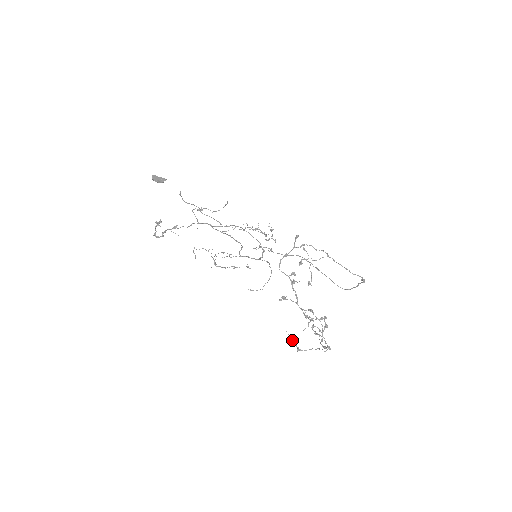
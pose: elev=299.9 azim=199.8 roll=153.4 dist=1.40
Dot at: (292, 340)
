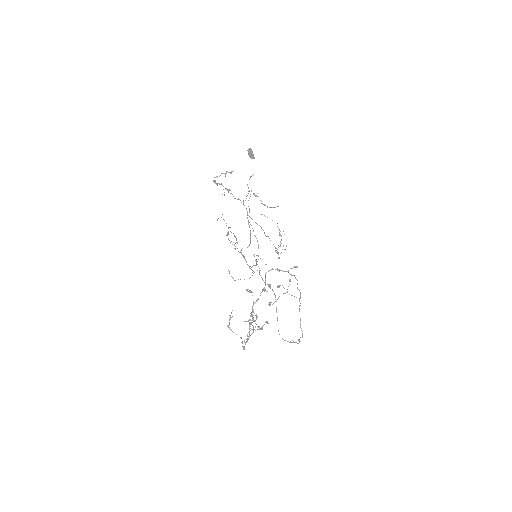
Dot at: (231, 317)
